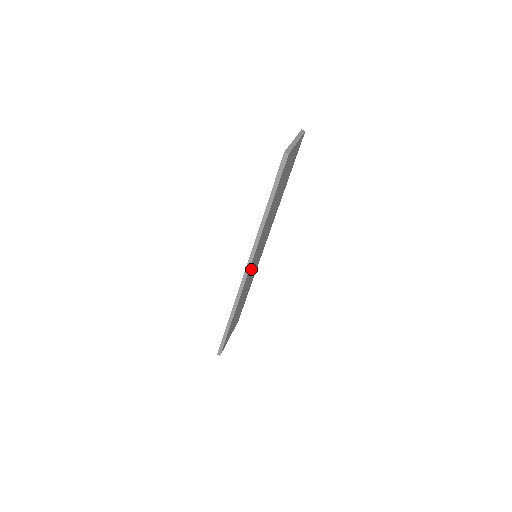
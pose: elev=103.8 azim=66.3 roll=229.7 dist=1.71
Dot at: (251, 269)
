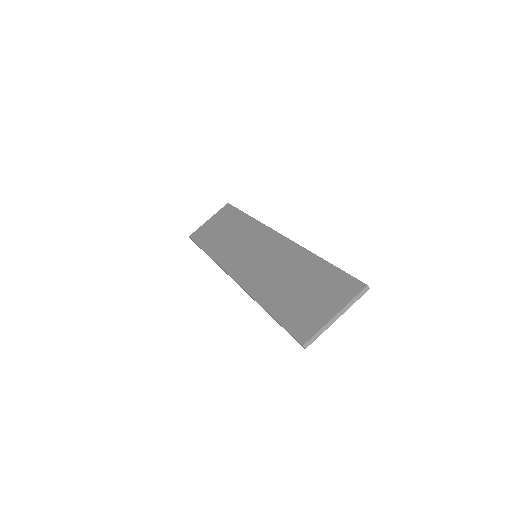
Dot at: occluded
